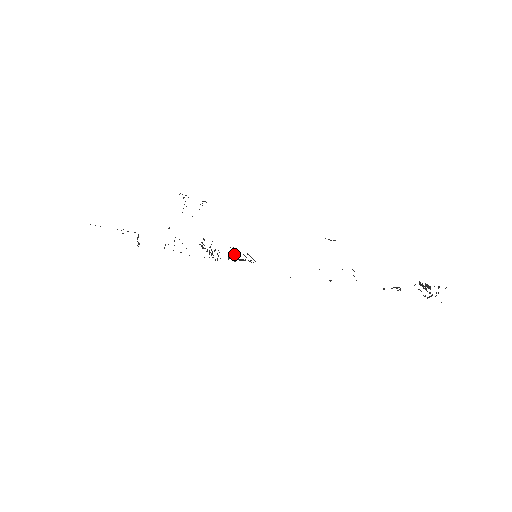
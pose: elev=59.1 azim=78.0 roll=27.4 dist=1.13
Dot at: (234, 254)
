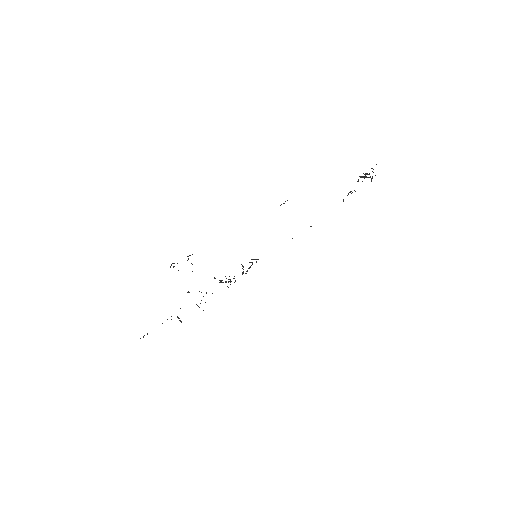
Dot at: occluded
